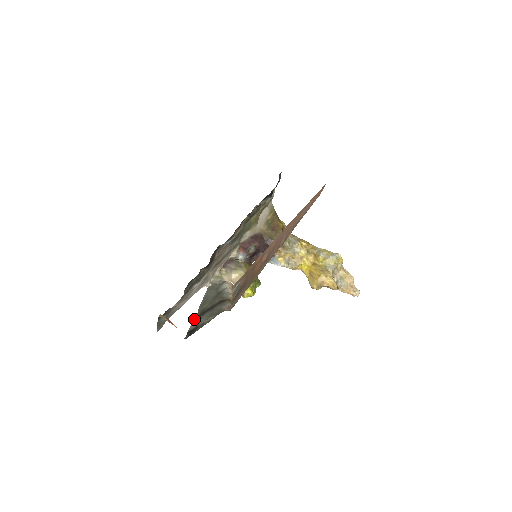
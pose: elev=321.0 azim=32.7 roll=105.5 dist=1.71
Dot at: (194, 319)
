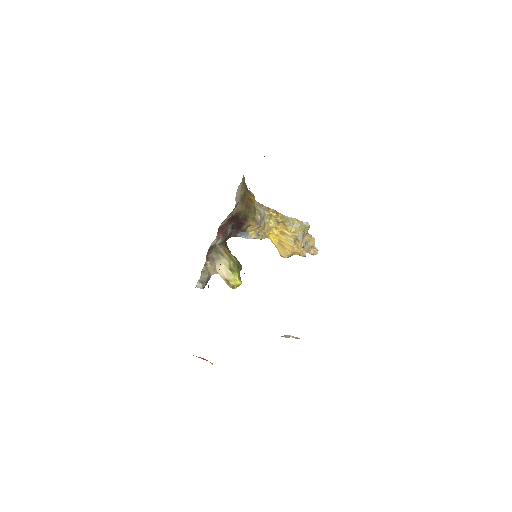
Dot at: occluded
